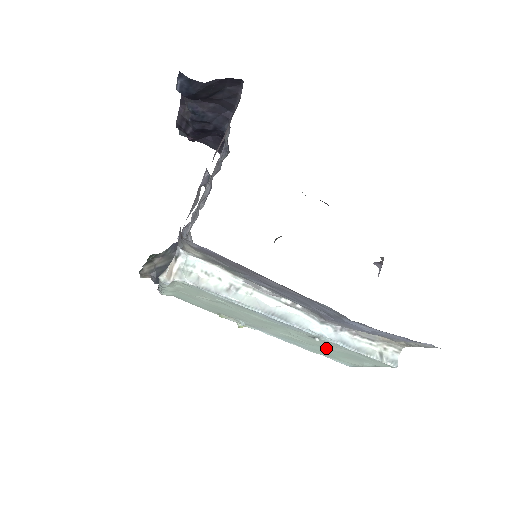
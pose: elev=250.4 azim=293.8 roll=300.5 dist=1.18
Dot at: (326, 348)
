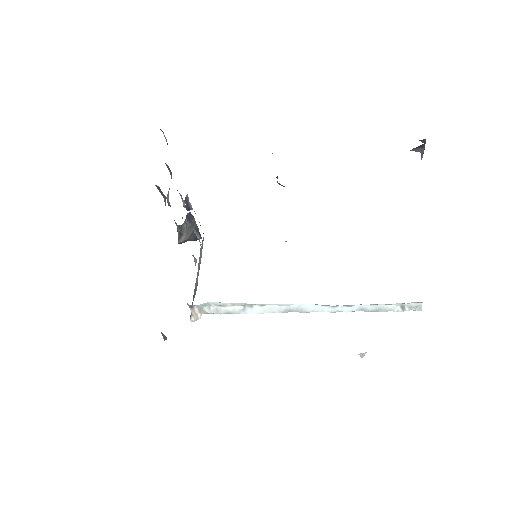
Dot at: occluded
